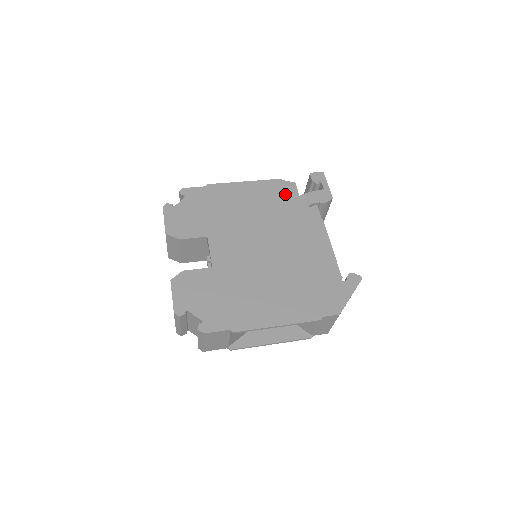
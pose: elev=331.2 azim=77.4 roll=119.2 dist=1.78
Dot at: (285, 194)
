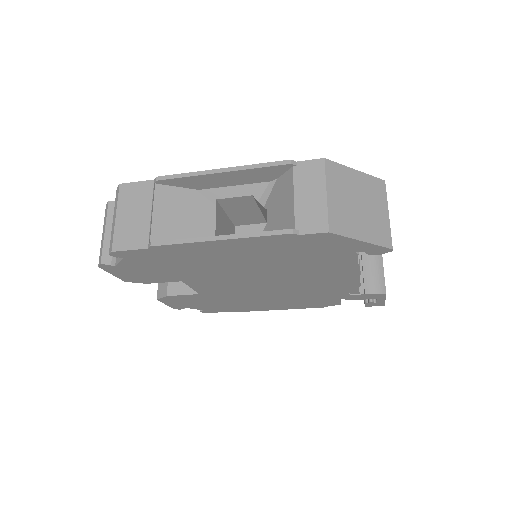
Dot at: occluded
